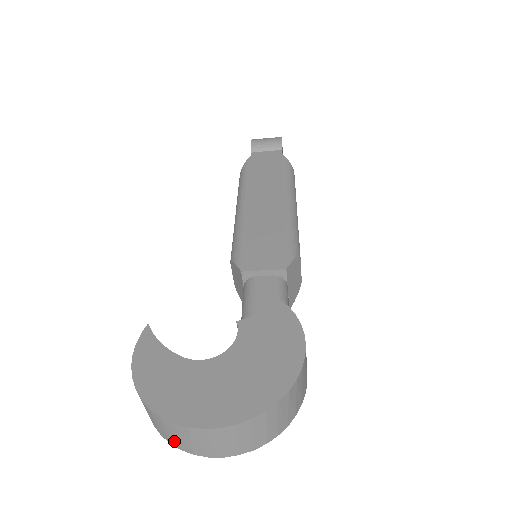
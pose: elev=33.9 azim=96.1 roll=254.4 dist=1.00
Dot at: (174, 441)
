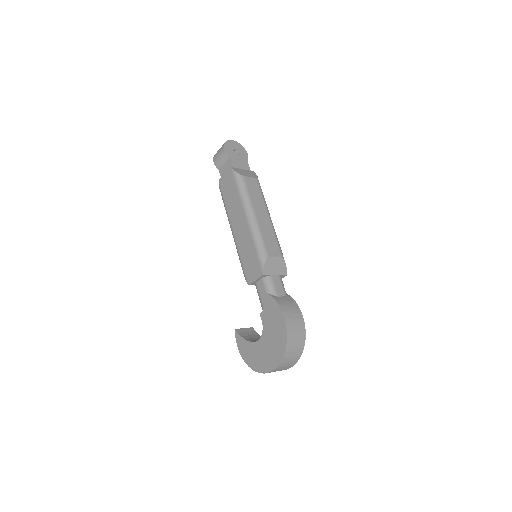
Dot at: occluded
